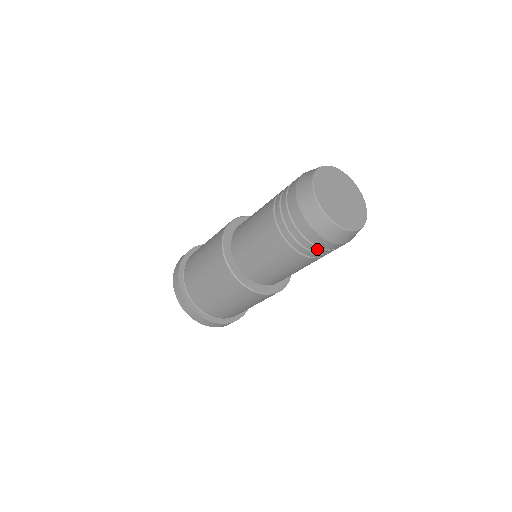
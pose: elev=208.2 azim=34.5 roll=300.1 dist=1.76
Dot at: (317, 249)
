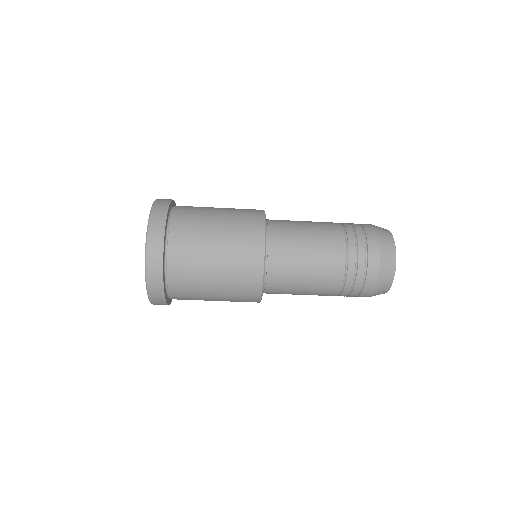
Dot at: occluded
